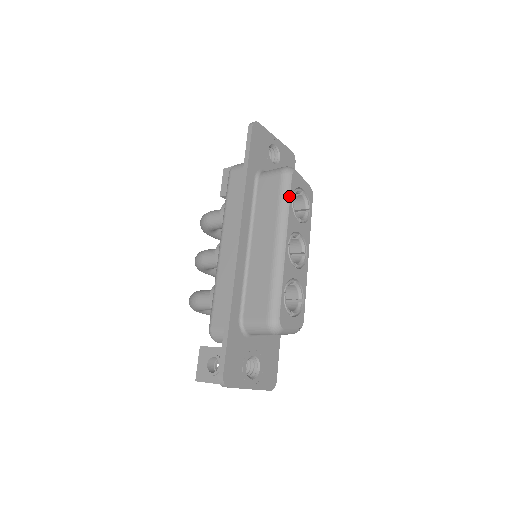
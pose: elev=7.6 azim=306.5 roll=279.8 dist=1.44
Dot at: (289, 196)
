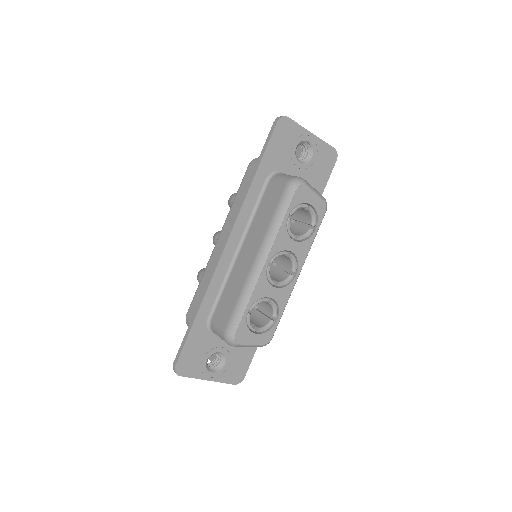
Dot at: (285, 213)
